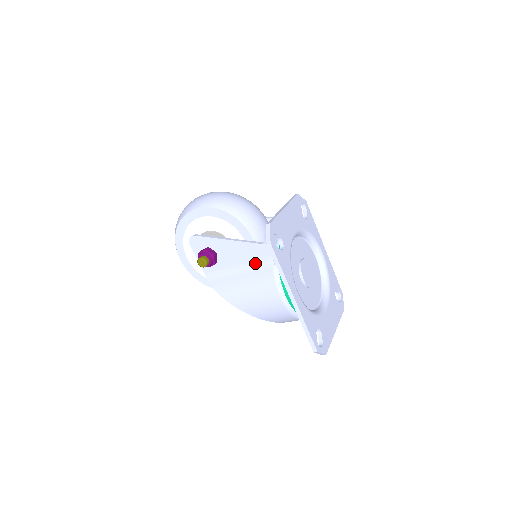
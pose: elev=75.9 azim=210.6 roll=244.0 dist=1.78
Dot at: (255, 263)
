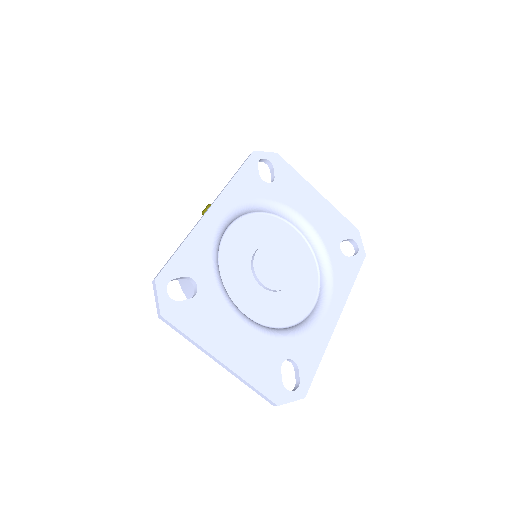
Dot at: occluded
